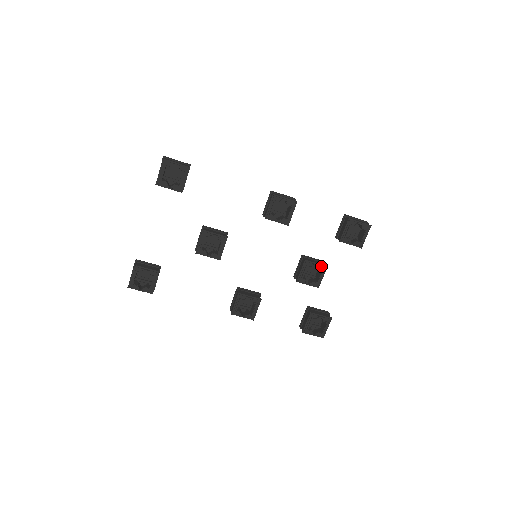
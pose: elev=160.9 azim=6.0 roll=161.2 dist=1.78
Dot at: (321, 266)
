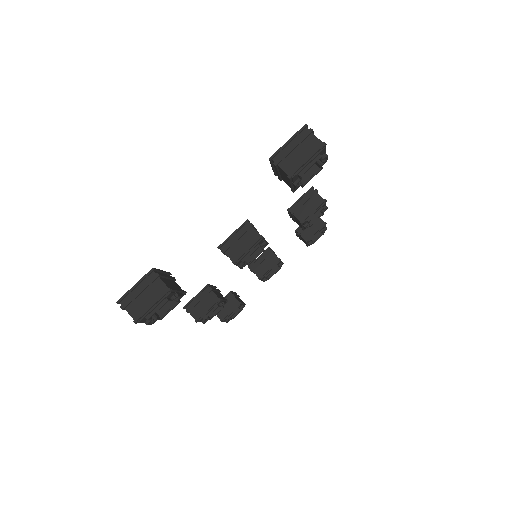
Dot at: occluded
